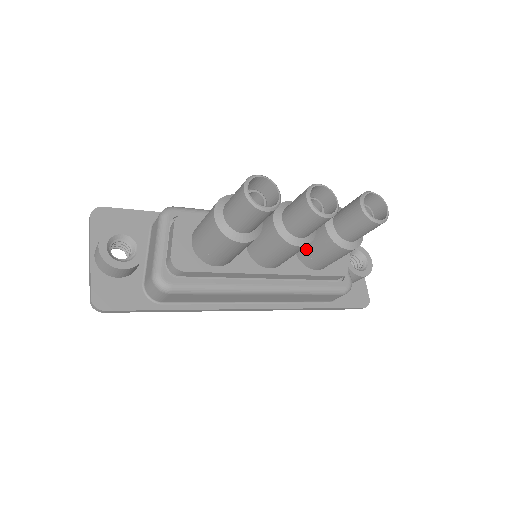
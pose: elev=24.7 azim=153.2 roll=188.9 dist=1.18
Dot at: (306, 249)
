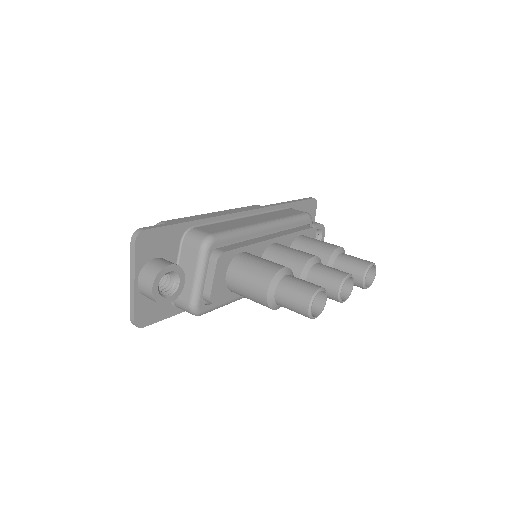
Dot at: occluded
